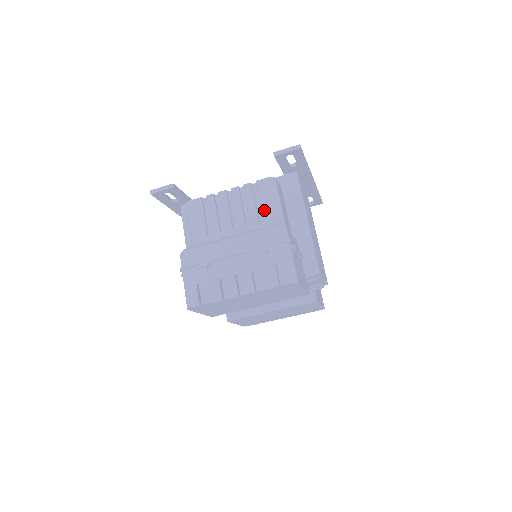
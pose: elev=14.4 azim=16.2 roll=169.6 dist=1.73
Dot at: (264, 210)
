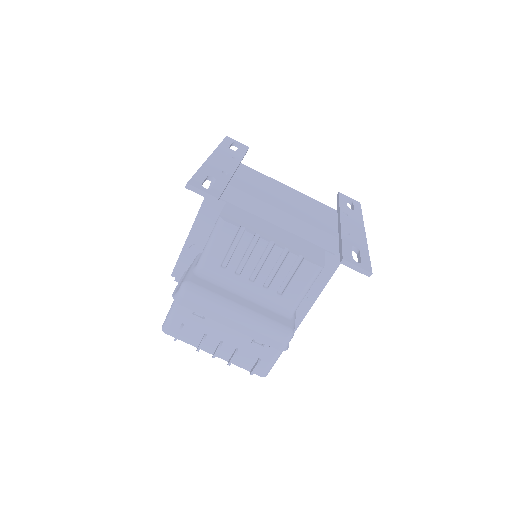
Dot at: (289, 290)
